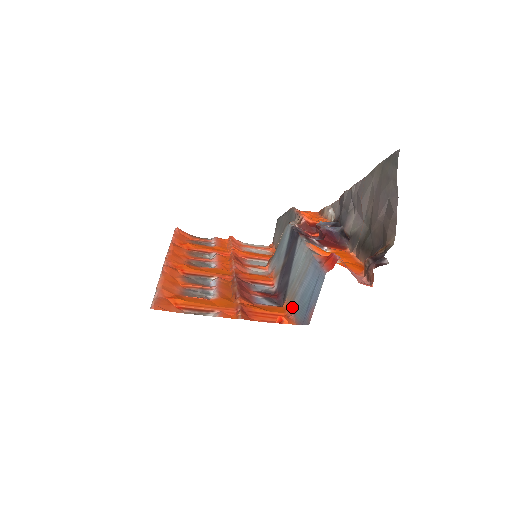
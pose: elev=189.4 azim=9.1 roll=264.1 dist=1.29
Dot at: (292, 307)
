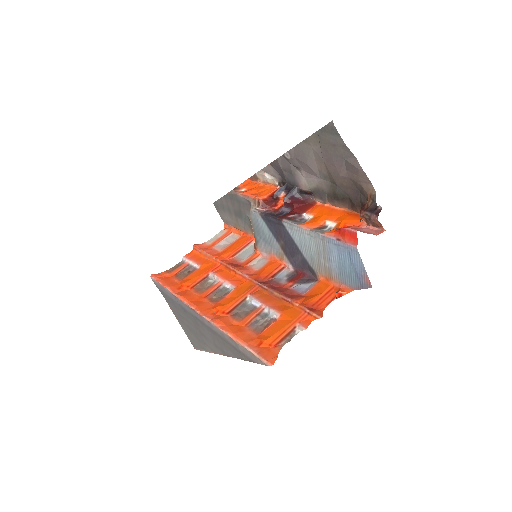
Dot at: (335, 279)
